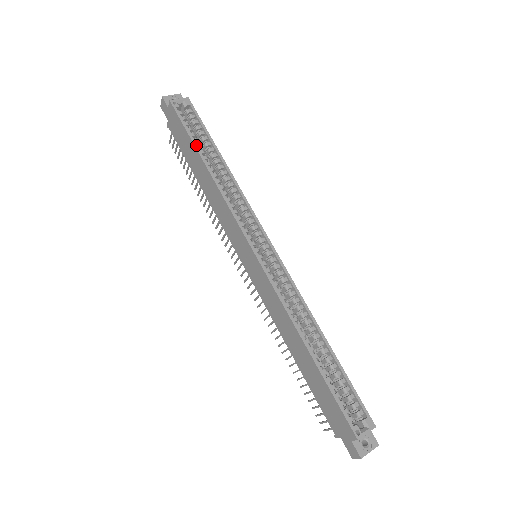
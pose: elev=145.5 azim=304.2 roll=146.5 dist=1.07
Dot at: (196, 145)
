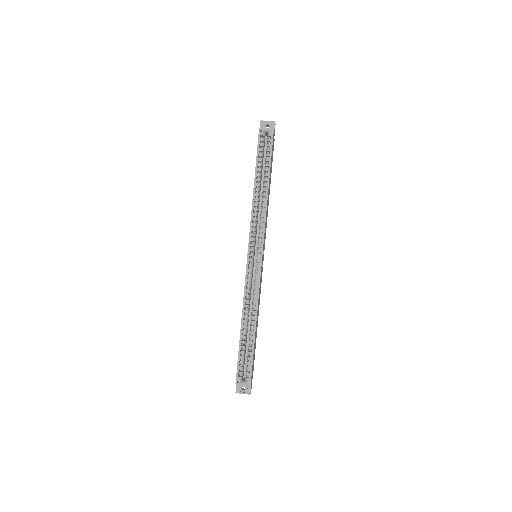
Dot at: (256, 169)
